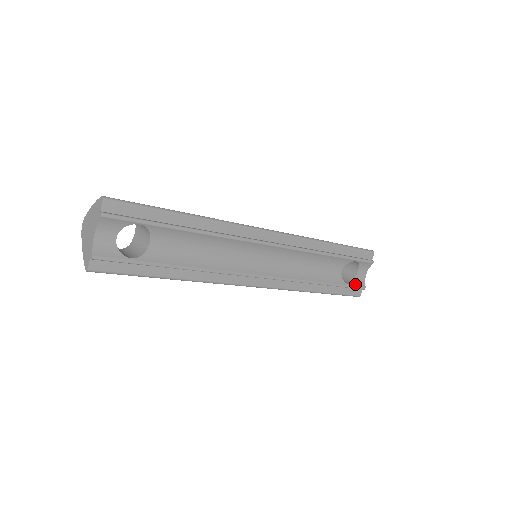
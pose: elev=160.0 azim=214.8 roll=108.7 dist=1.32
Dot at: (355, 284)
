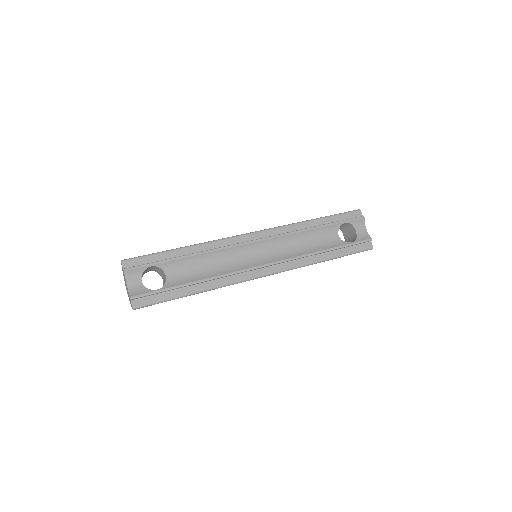
Dot at: (359, 240)
